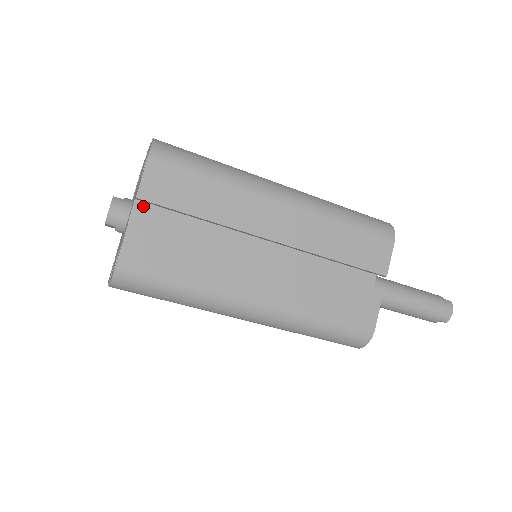
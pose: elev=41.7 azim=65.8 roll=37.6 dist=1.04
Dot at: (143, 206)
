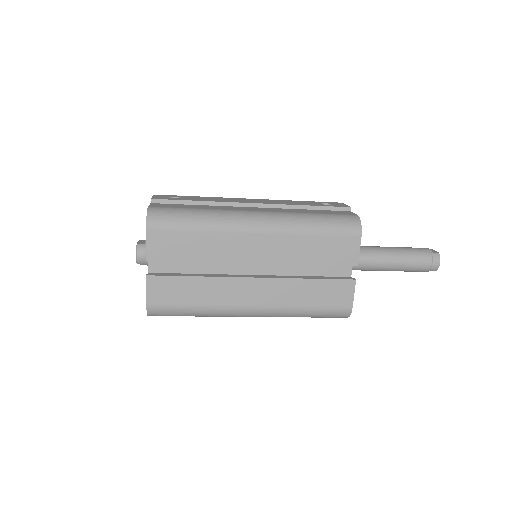
Dot at: occluded
